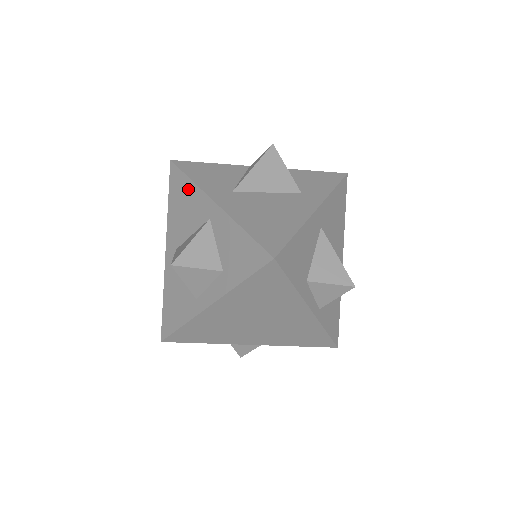
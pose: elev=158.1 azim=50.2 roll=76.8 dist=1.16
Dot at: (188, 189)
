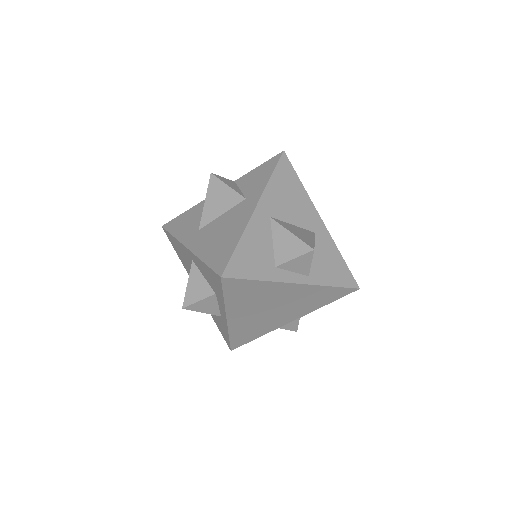
Dot at: (176, 243)
